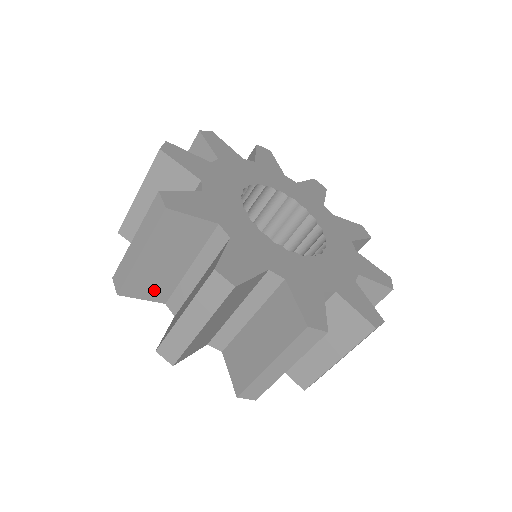
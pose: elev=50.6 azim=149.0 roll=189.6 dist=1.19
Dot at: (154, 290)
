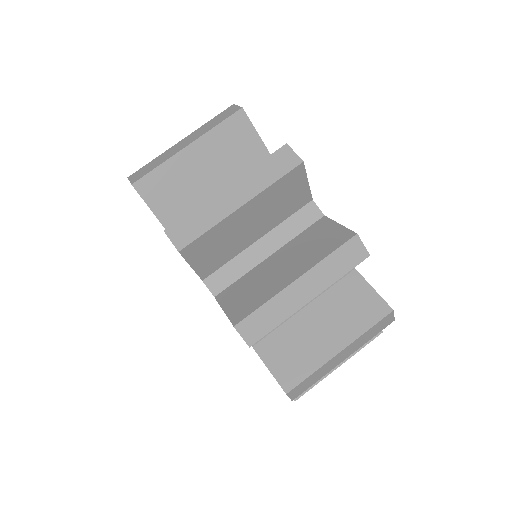
Dot at: (169, 203)
